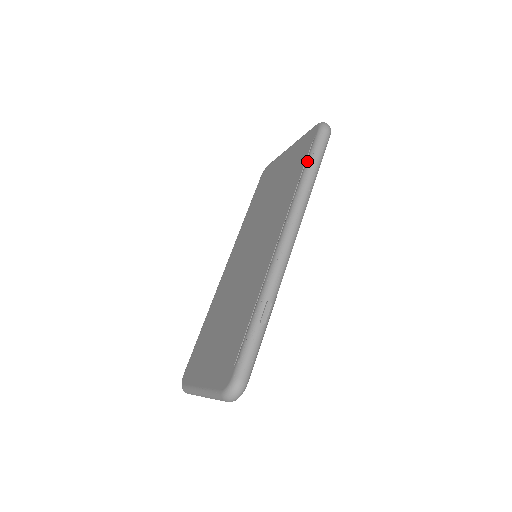
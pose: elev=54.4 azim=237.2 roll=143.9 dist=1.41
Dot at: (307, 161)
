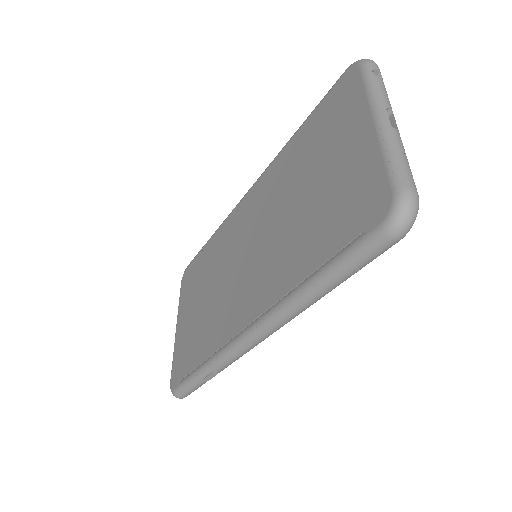
Dot at: (326, 268)
